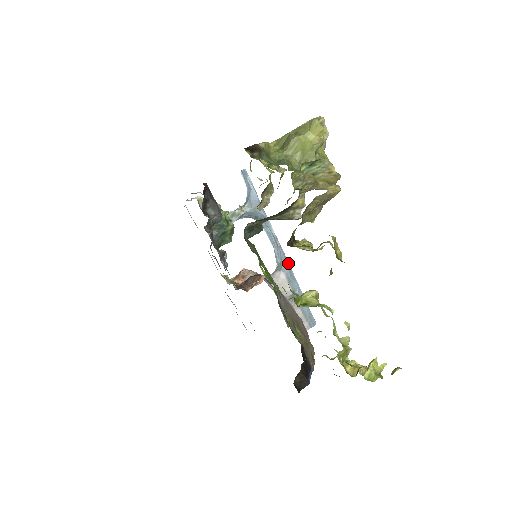
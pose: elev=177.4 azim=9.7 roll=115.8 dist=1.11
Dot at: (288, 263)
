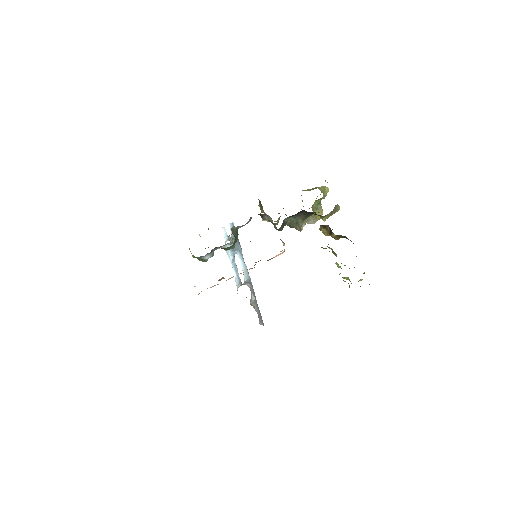
Dot at: (251, 282)
